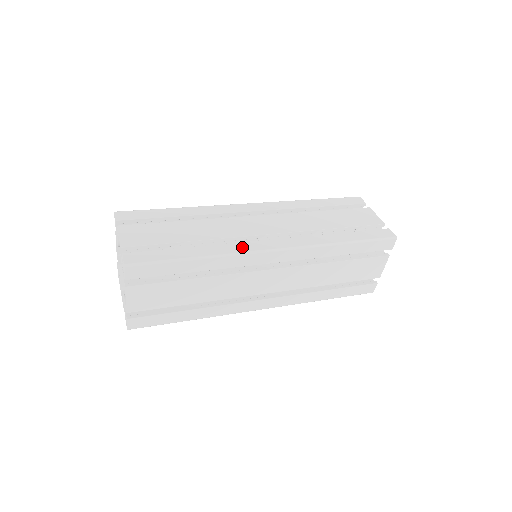
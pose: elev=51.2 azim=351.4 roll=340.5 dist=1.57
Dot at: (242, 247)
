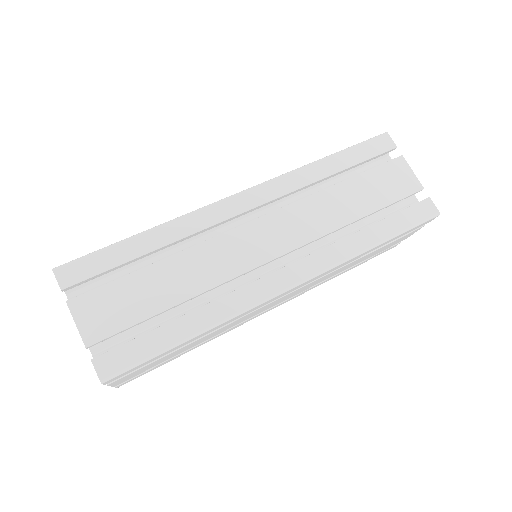
Dot at: occluded
